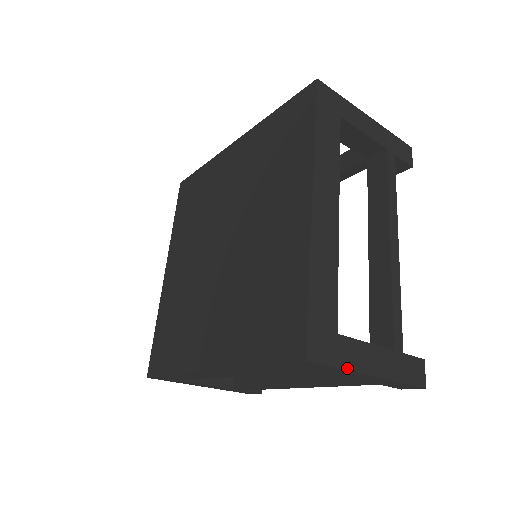
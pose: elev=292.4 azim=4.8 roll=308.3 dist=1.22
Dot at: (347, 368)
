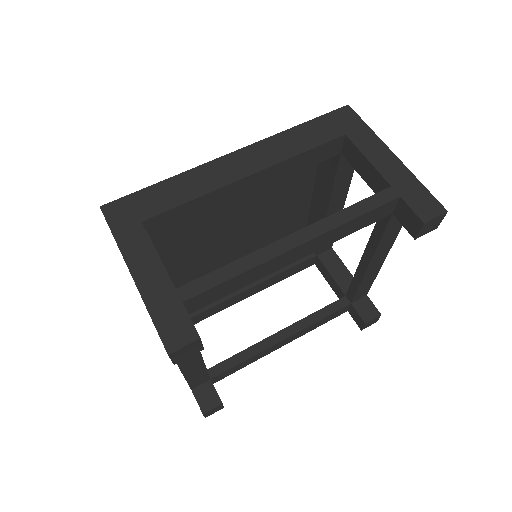
Dot at: (119, 244)
